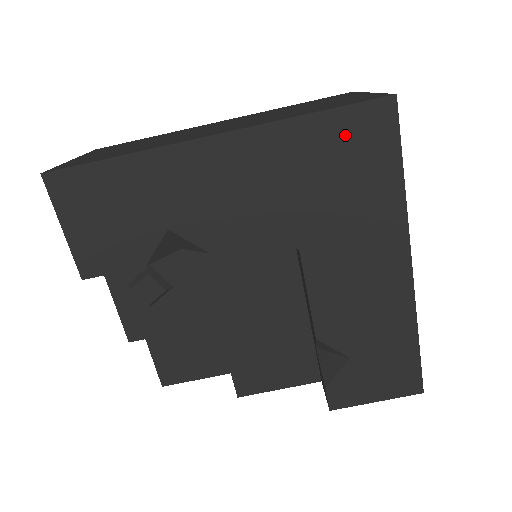
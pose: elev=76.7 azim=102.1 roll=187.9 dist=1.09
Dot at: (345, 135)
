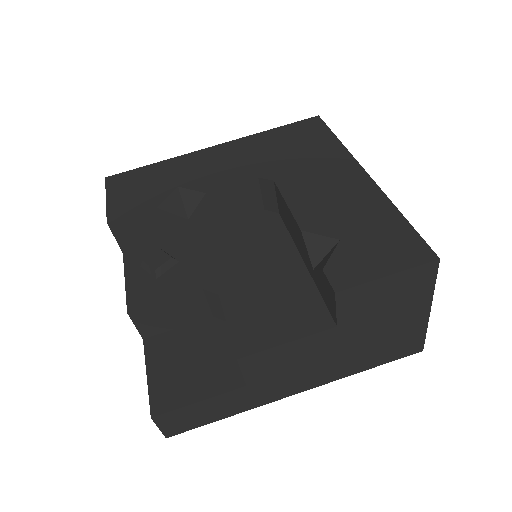
Dot at: (293, 132)
